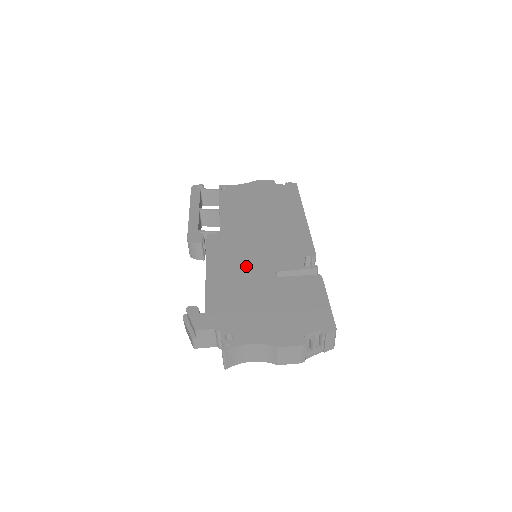
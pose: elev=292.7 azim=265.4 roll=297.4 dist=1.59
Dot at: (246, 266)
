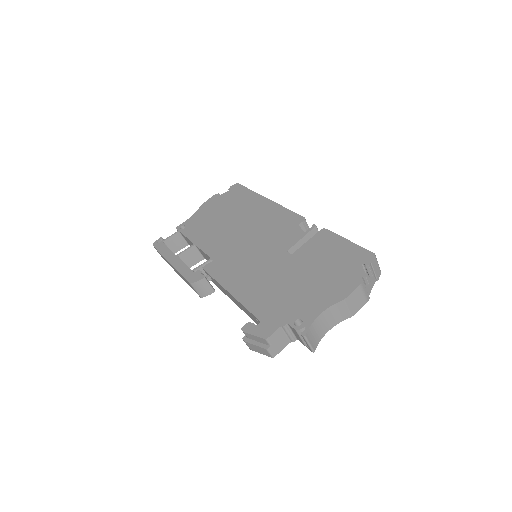
Dot at: (259, 265)
